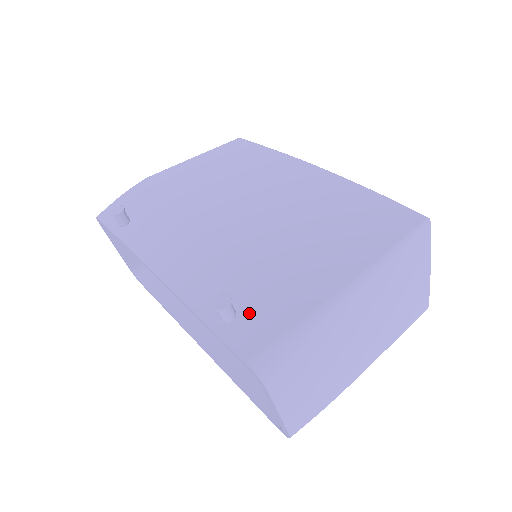
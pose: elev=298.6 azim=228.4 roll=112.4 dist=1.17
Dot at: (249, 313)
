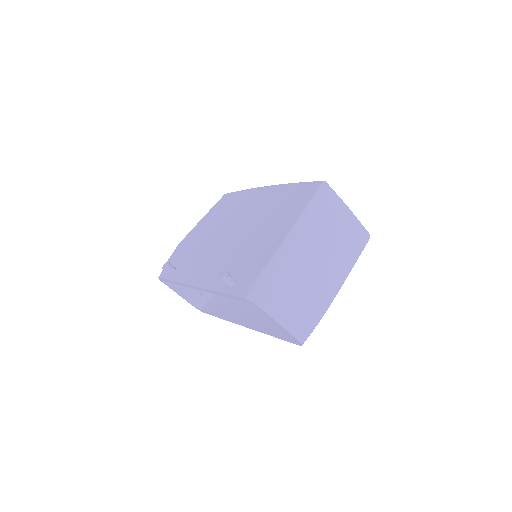
Dot at: (241, 276)
